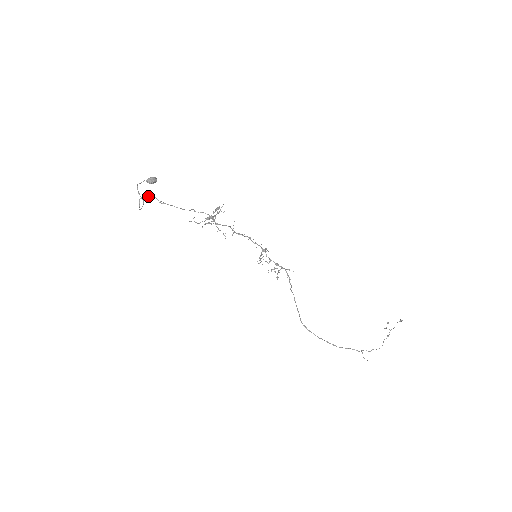
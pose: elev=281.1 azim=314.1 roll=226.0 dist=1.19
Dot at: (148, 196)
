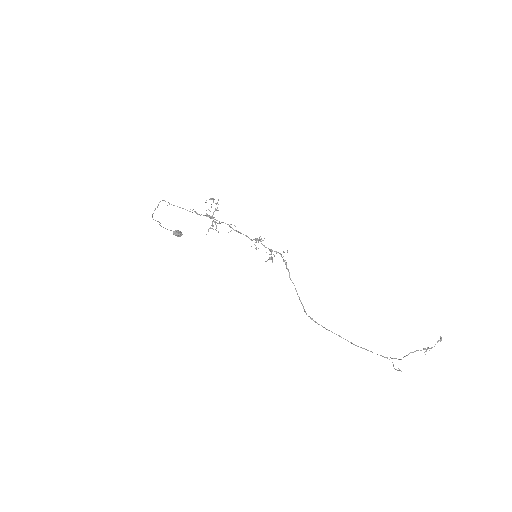
Dot at: (159, 202)
